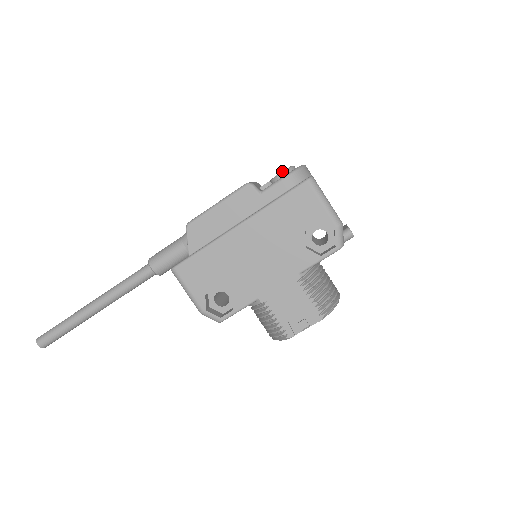
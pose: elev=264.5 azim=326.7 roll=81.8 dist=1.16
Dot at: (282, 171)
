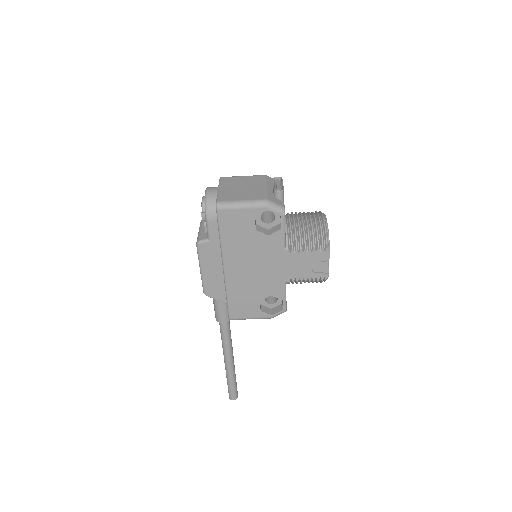
Dot at: (201, 215)
